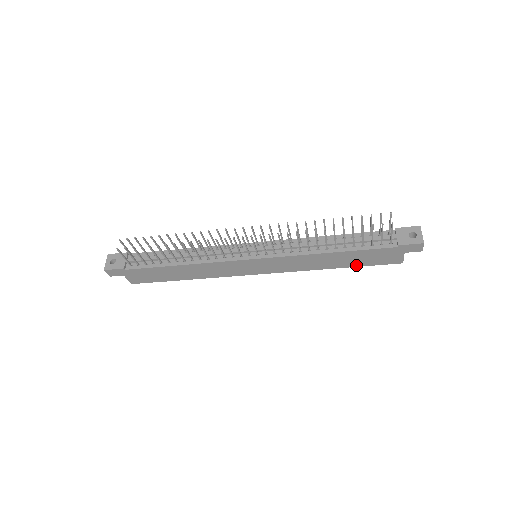
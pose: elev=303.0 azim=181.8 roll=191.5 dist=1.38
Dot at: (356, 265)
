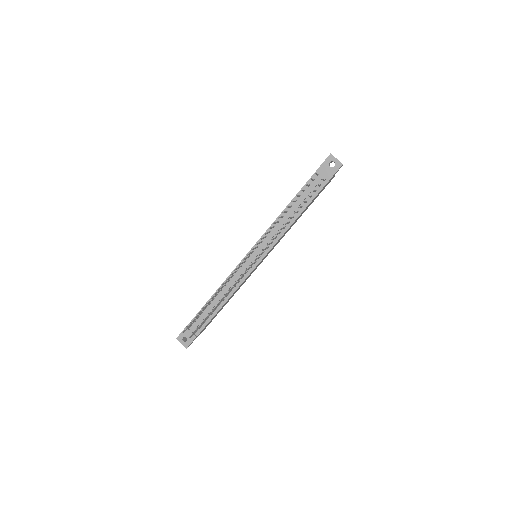
Dot at: occluded
